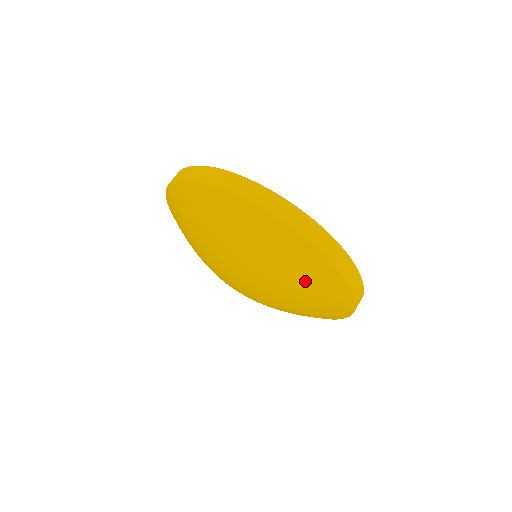
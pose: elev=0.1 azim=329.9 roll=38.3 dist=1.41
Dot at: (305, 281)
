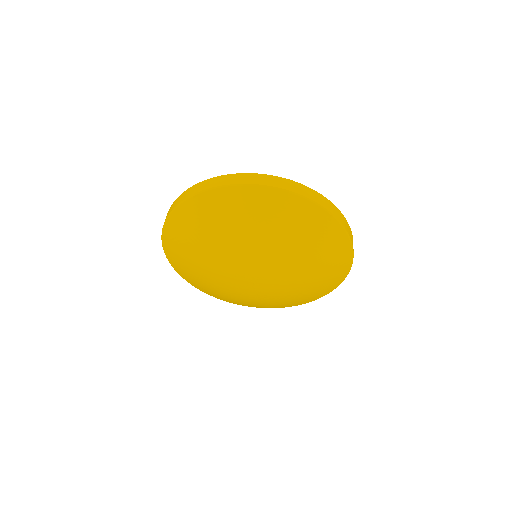
Dot at: (327, 274)
